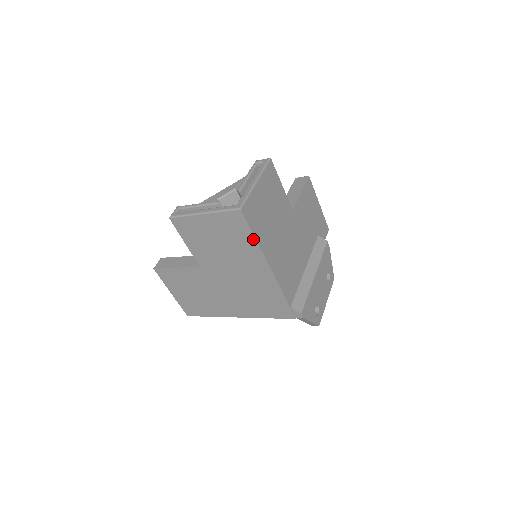
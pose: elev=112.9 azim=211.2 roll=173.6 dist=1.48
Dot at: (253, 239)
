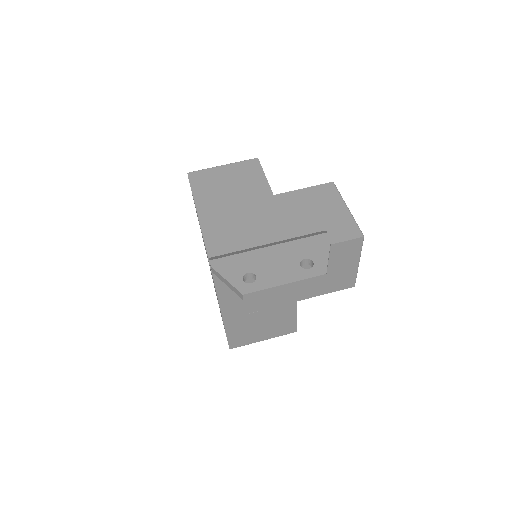
Dot at: (193, 195)
